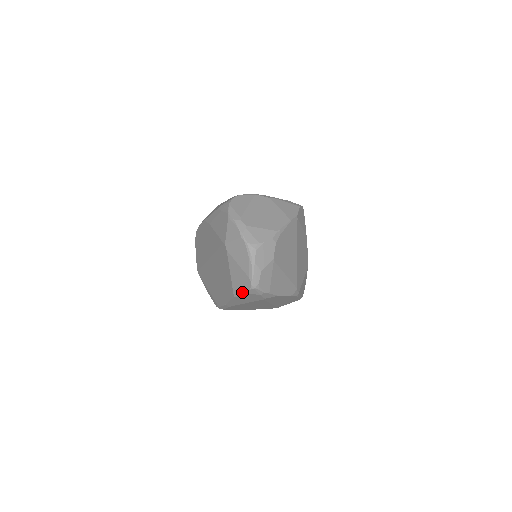
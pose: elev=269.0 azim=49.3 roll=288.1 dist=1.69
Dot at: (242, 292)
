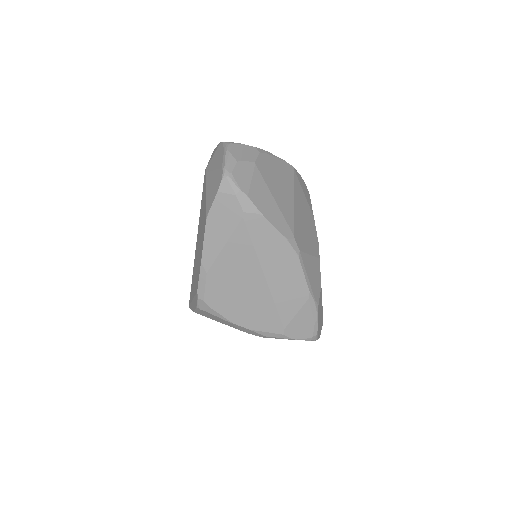
Dot at: (214, 197)
